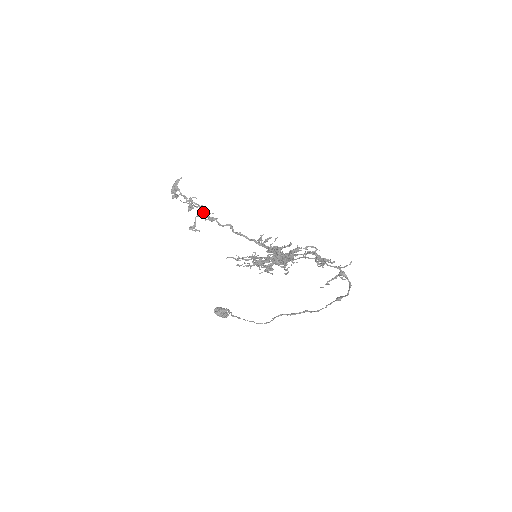
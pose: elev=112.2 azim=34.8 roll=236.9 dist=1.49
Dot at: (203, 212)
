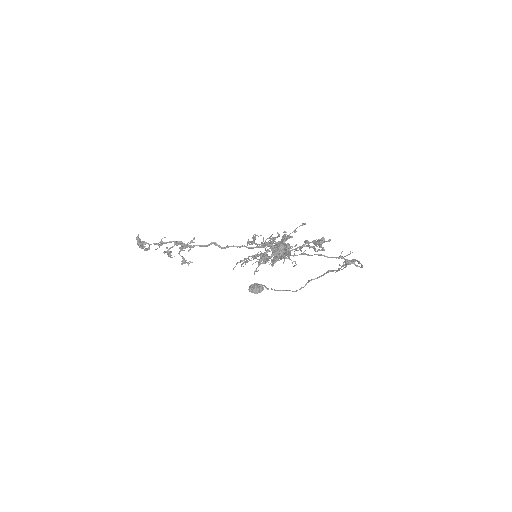
Dot at: (182, 248)
